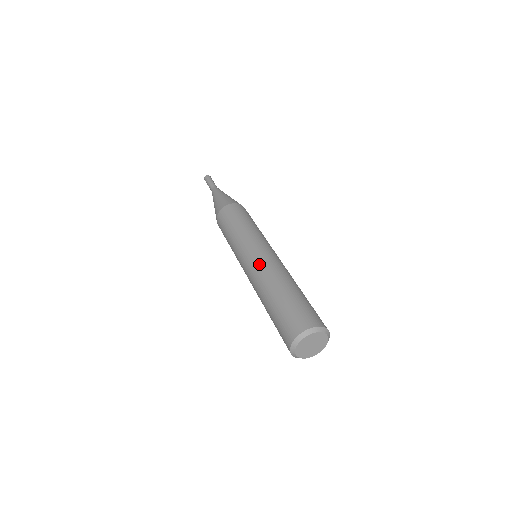
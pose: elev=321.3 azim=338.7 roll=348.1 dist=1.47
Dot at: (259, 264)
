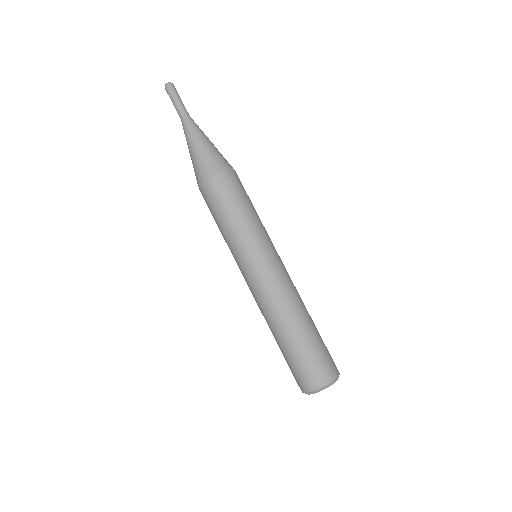
Dot at: (281, 283)
